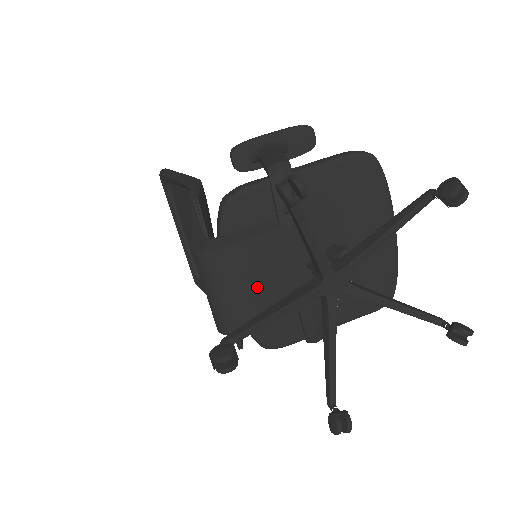
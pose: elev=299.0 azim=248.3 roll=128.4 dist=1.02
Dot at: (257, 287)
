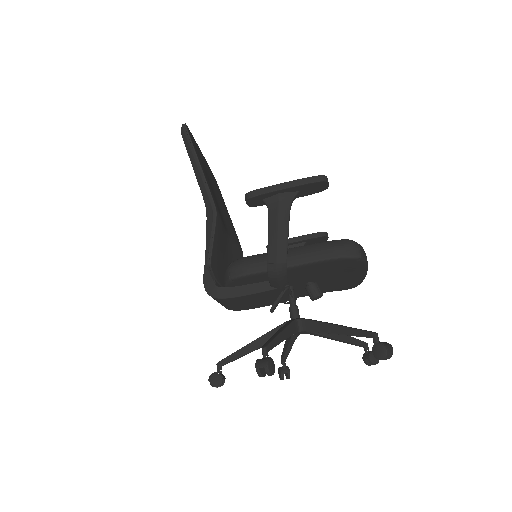
Dot at: (249, 303)
